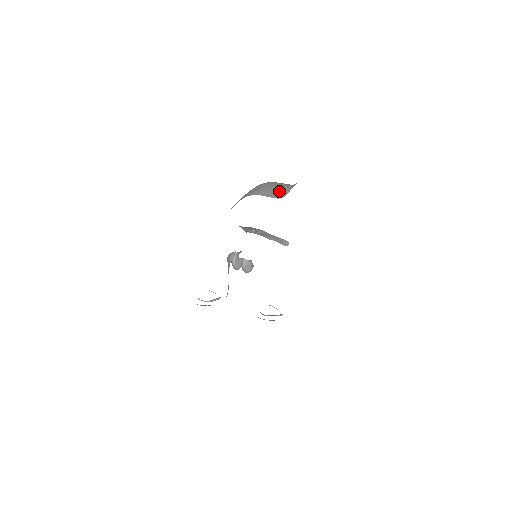
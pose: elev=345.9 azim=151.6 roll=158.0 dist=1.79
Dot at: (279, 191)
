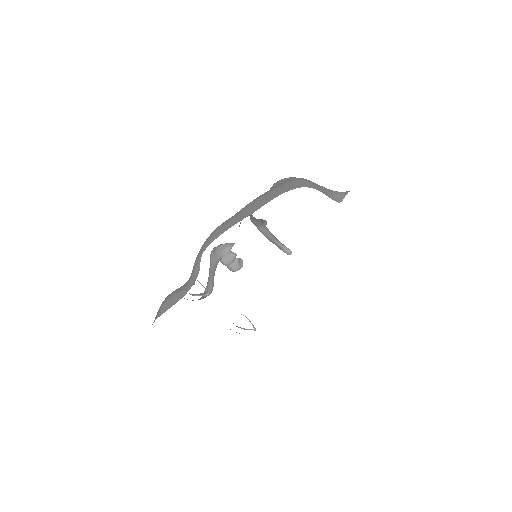
Dot at: (331, 193)
